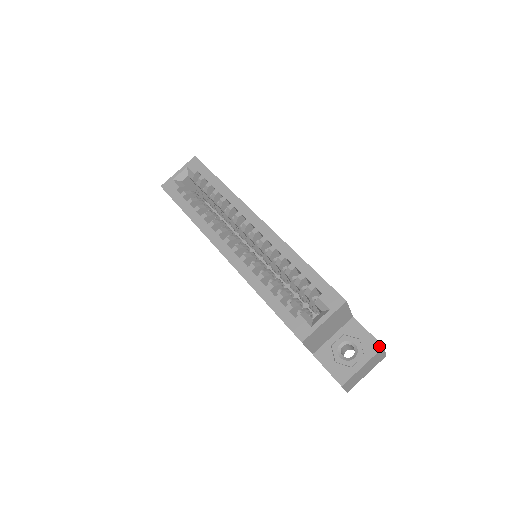
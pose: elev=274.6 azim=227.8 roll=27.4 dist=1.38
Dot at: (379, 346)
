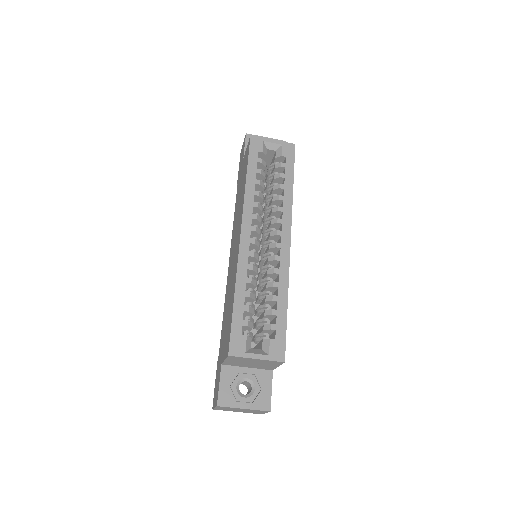
Dot at: (268, 408)
